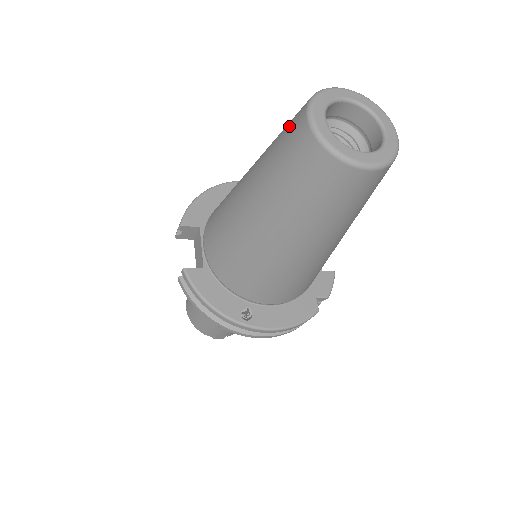
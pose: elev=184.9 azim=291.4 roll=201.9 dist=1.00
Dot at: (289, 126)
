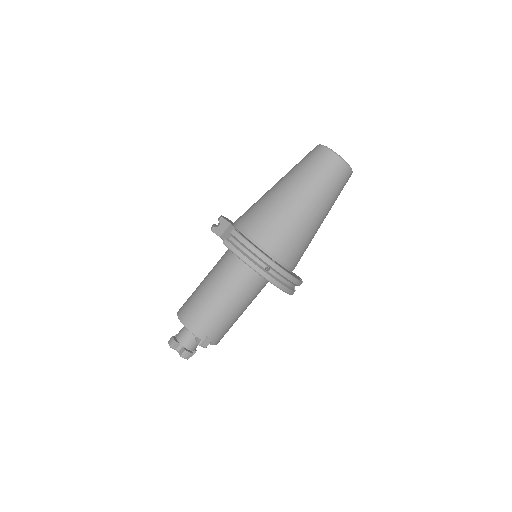
Dot at: (308, 154)
